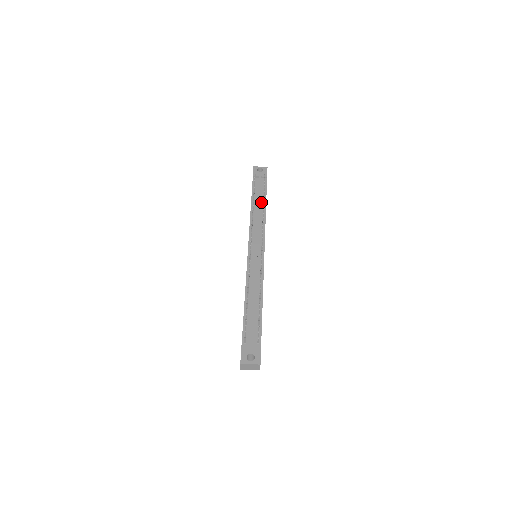
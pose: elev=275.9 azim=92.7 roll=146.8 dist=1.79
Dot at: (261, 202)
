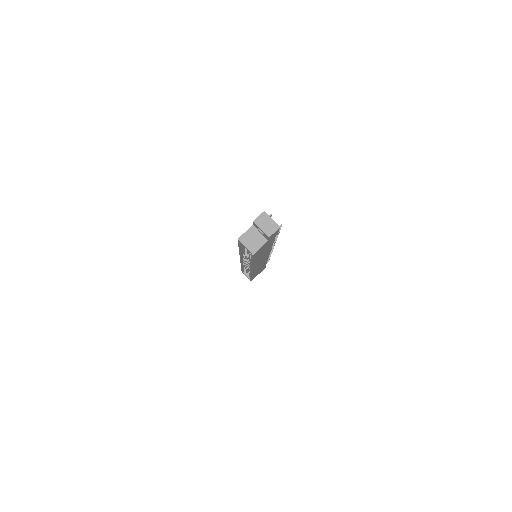
Dot at: occluded
